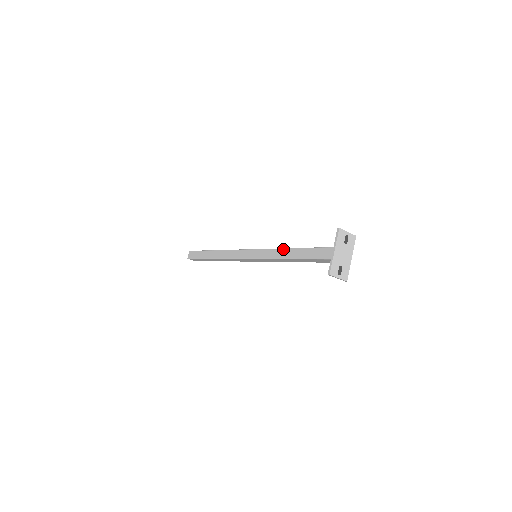
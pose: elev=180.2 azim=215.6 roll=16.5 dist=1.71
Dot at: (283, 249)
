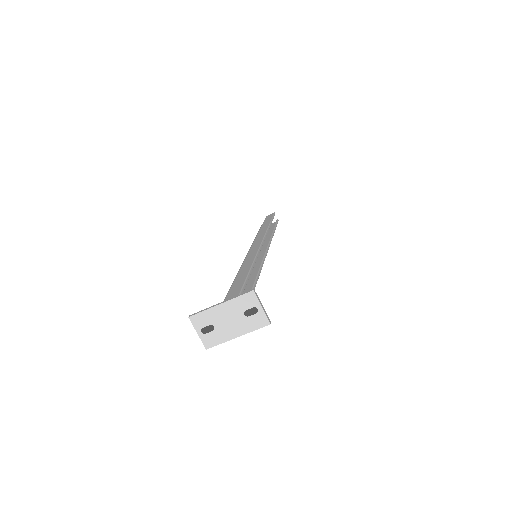
Dot at: (250, 266)
